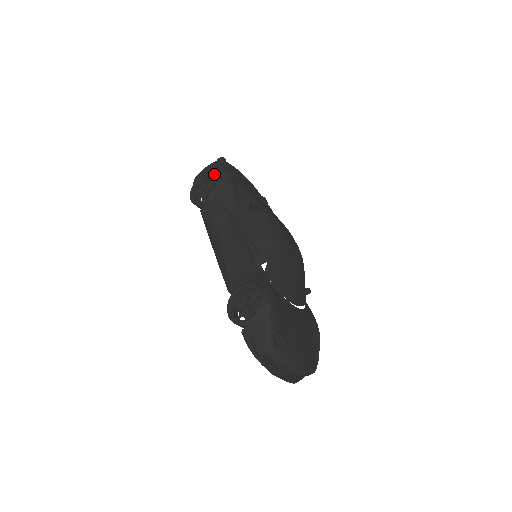
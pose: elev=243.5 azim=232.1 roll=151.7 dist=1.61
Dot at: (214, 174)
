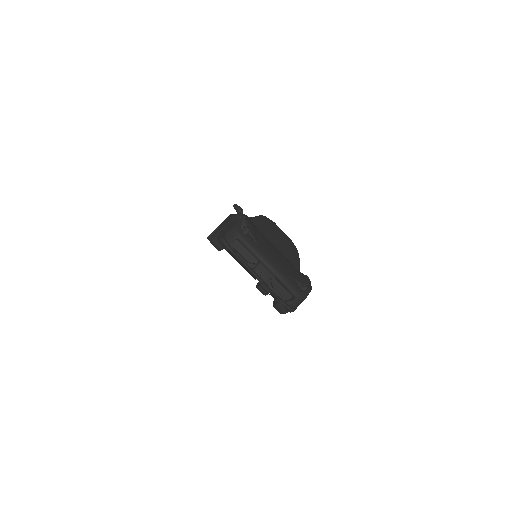
Dot at: occluded
